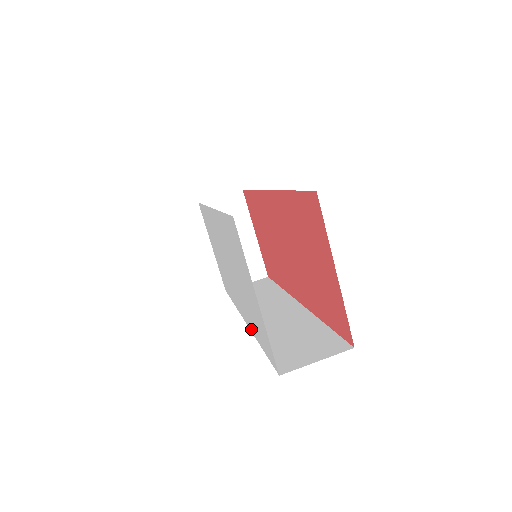
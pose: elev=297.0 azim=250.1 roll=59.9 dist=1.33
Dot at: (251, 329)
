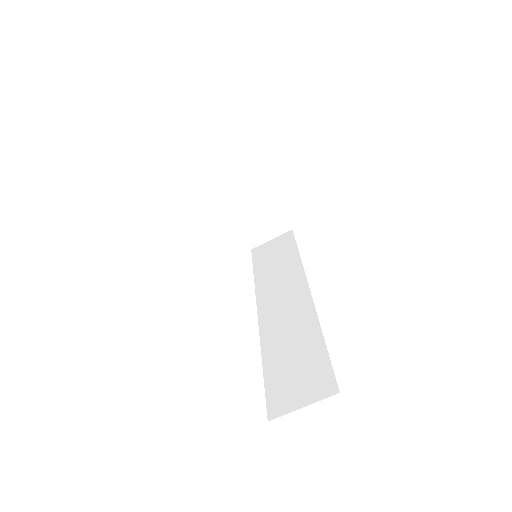
Dot at: occluded
